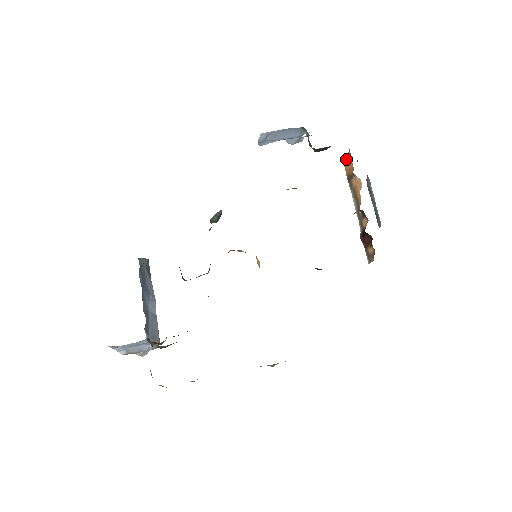
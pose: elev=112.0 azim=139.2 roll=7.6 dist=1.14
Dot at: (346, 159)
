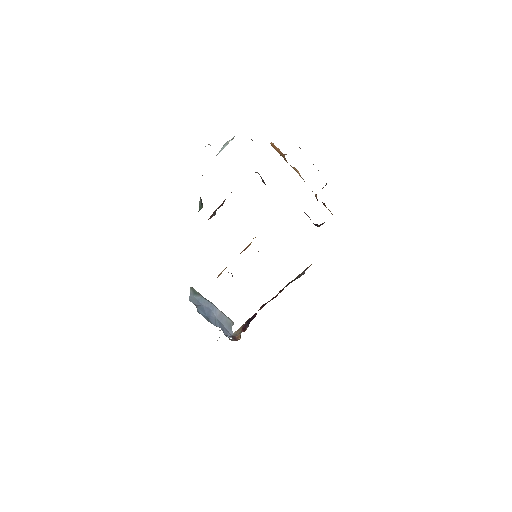
Dot at: (274, 146)
